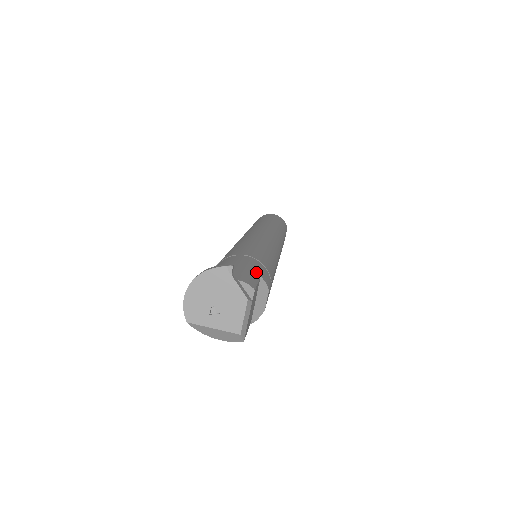
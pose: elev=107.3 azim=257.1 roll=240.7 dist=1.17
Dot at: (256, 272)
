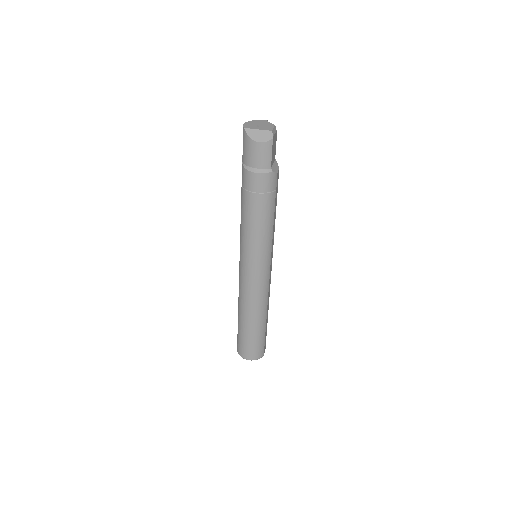
Dot at: occluded
